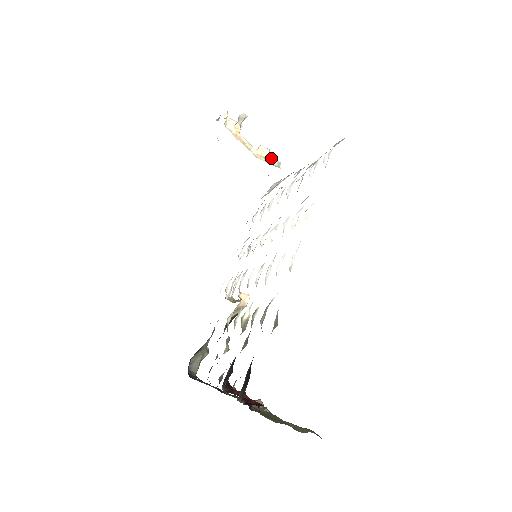
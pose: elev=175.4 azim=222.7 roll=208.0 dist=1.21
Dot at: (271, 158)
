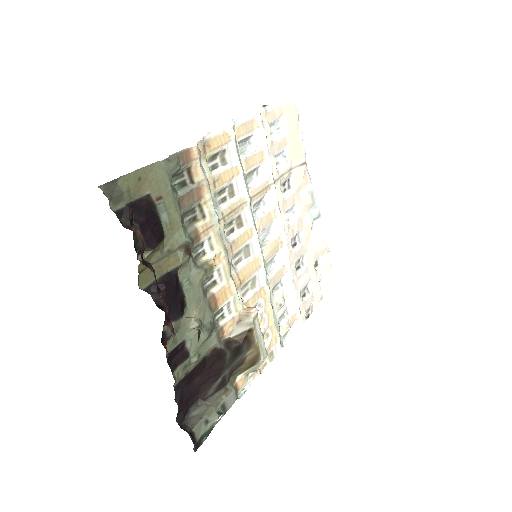
Dot at: occluded
